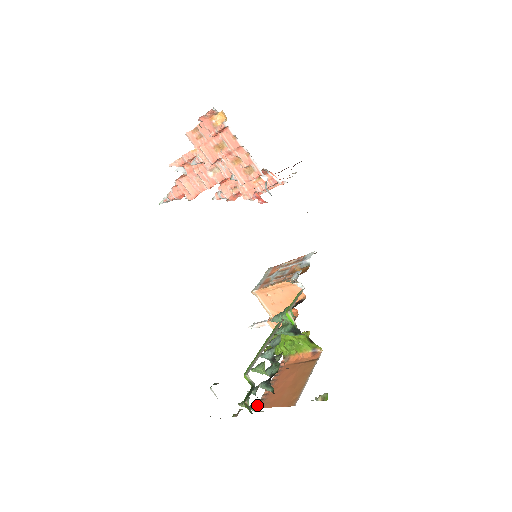
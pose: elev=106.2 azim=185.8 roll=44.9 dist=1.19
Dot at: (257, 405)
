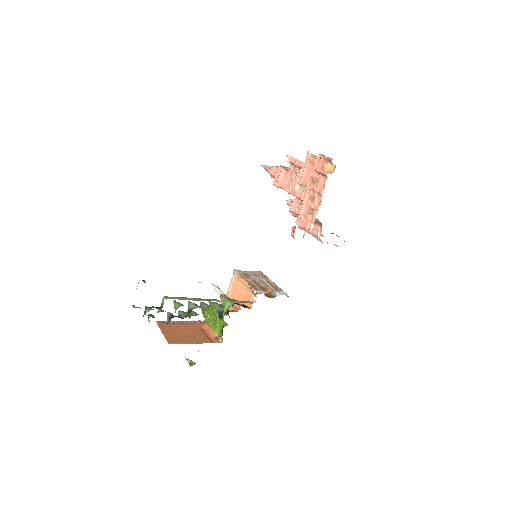
Dot at: (158, 321)
